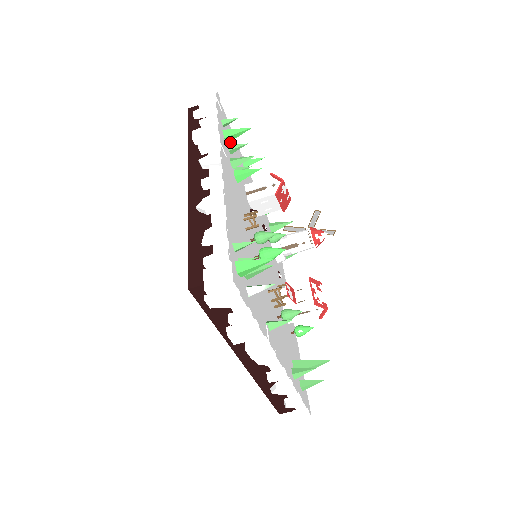
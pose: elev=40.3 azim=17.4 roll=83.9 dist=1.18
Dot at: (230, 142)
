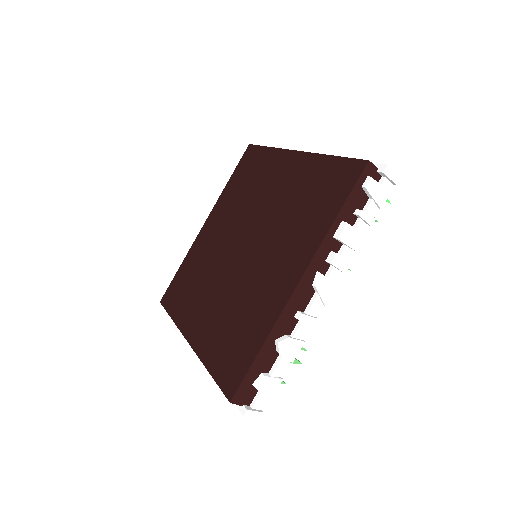
Dot at: occluded
